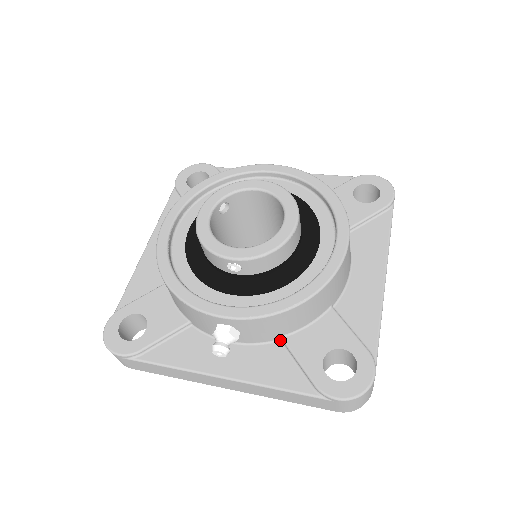
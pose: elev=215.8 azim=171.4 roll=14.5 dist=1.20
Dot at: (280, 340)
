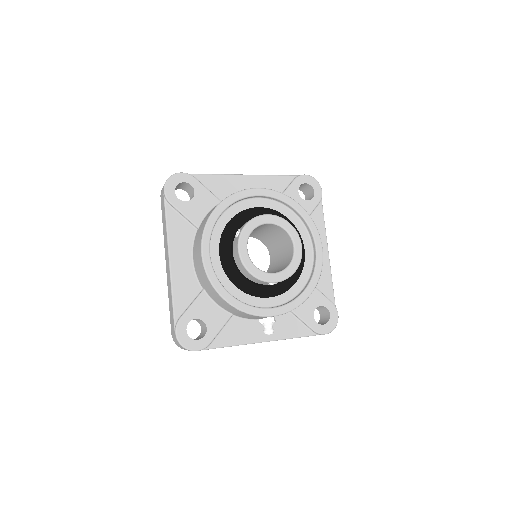
Dot at: occluded
